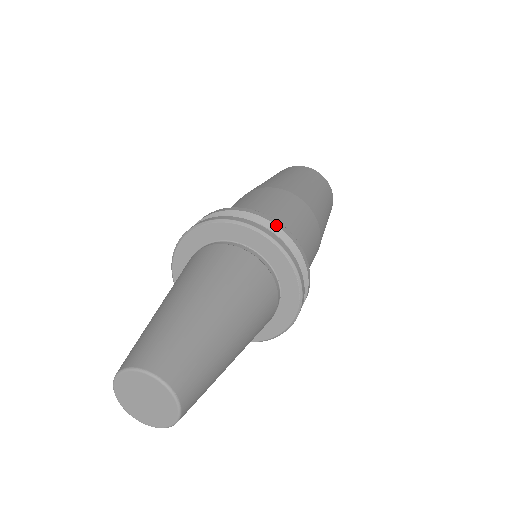
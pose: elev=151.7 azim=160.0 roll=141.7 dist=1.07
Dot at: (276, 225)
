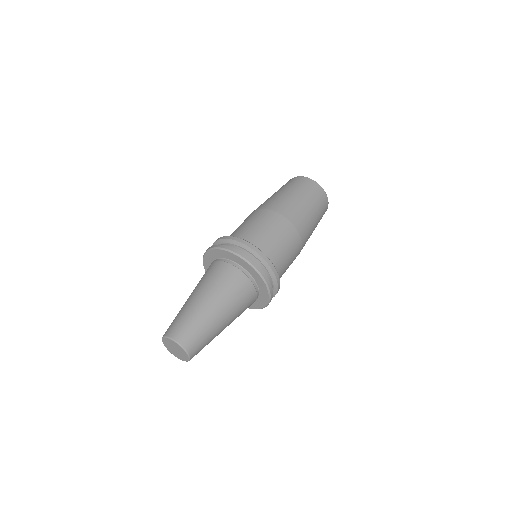
Dot at: (252, 249)
